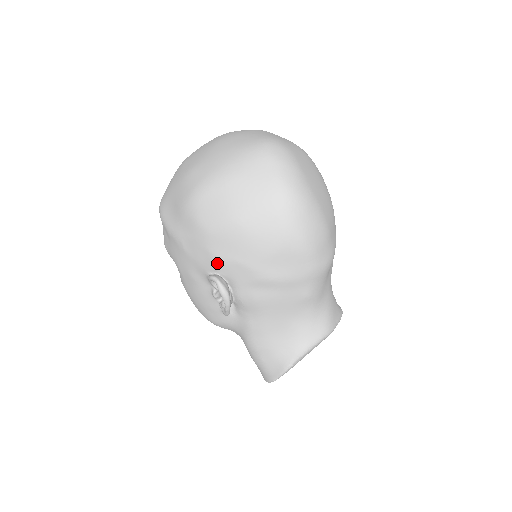
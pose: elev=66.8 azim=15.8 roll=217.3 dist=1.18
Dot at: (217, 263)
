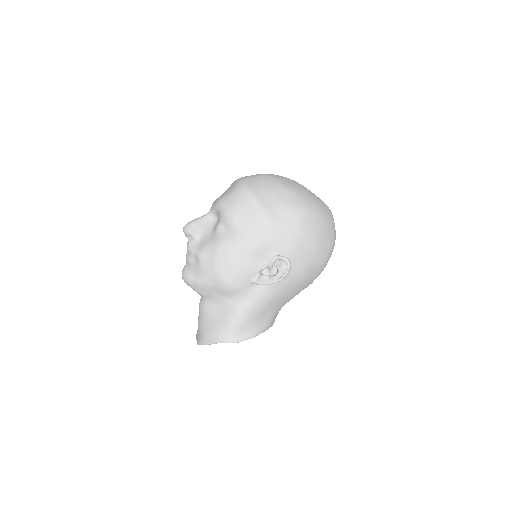
Dot at: (292, 252)
